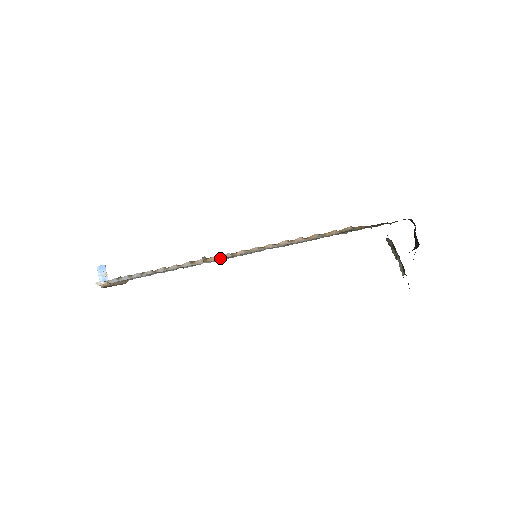
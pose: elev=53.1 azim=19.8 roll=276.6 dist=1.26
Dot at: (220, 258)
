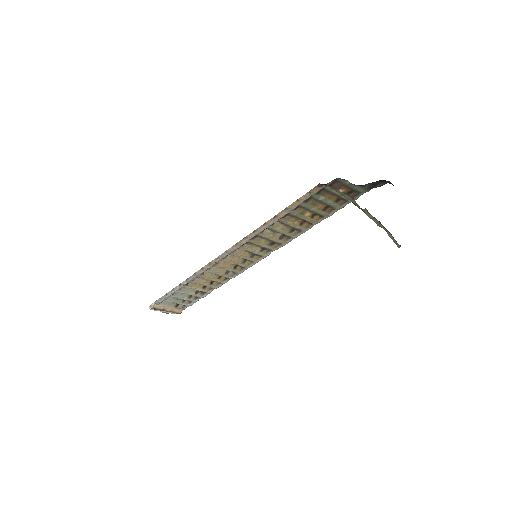
Dot at: (220, 258)
